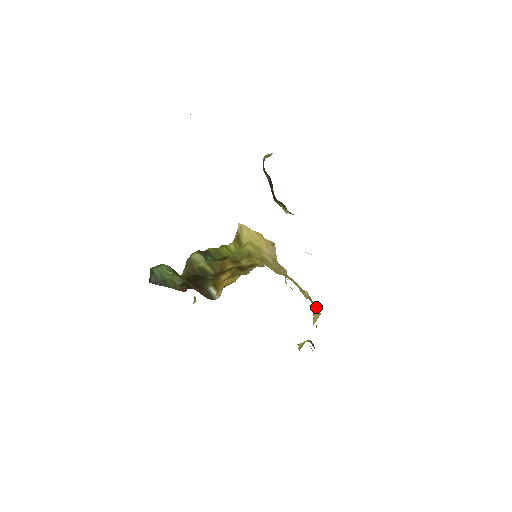
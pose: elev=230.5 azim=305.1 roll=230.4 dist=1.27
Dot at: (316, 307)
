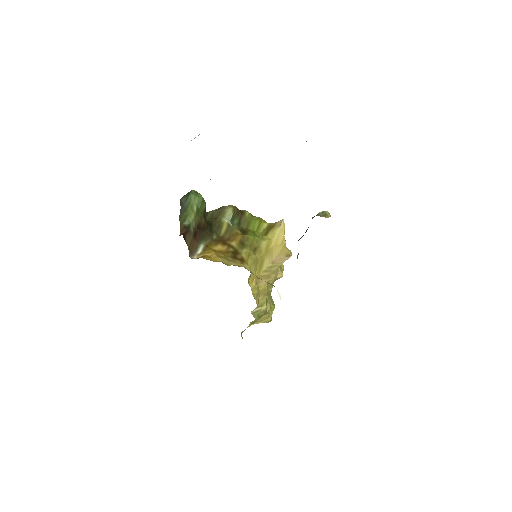
Dot at: (270, 317)
